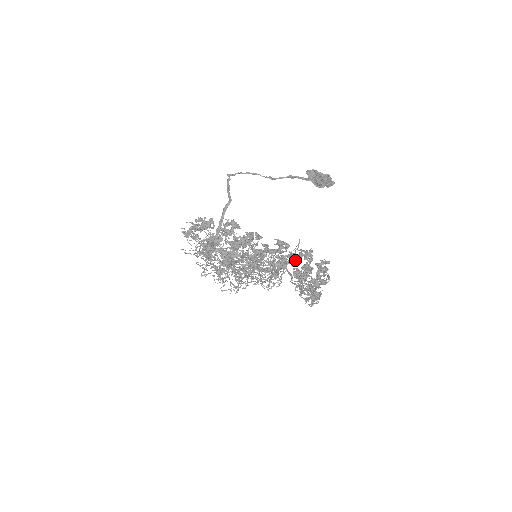
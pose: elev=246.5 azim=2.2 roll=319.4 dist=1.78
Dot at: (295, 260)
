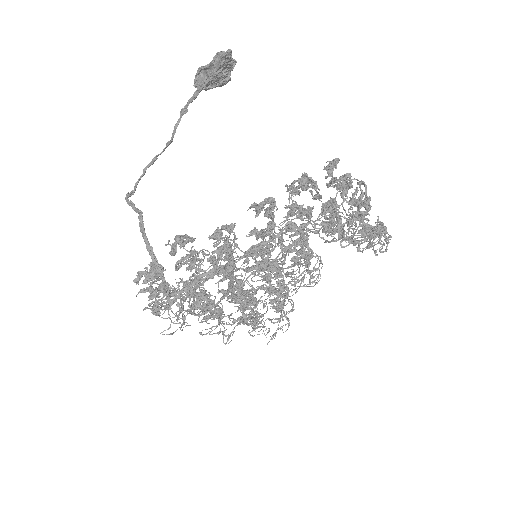
Dot at: (300, 210)
